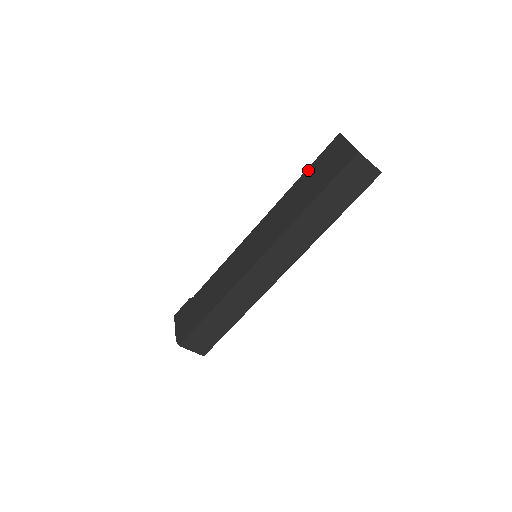
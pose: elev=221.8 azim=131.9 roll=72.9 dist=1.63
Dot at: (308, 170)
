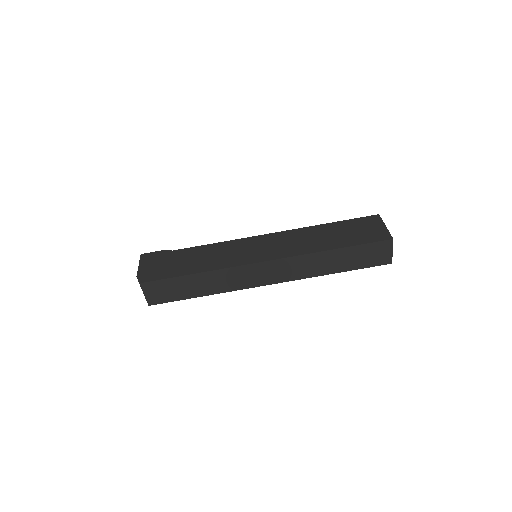
Dot at: (340, 223)
